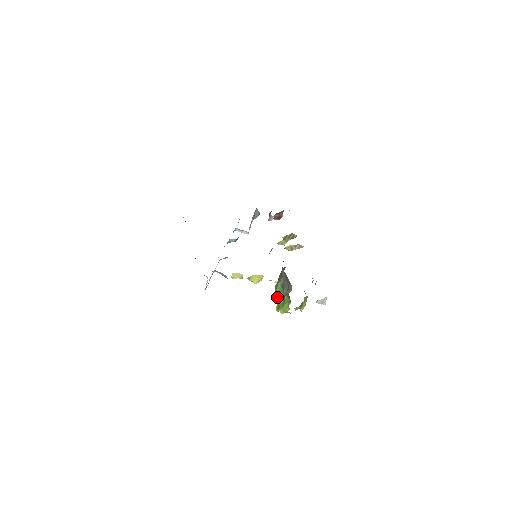
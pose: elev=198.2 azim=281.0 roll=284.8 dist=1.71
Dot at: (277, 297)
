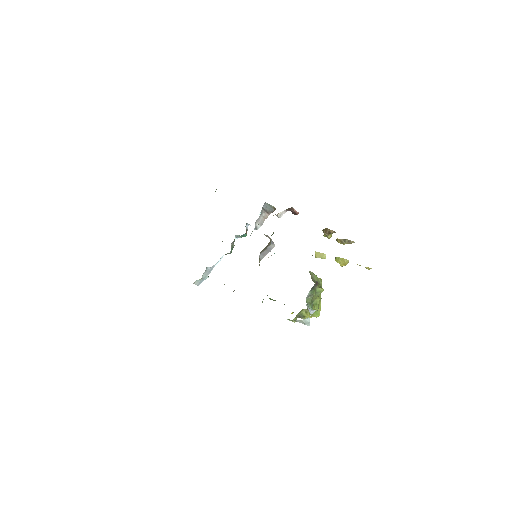
Dot at: occluded
